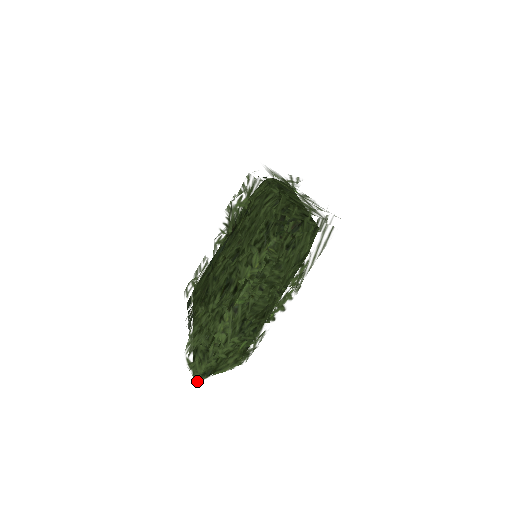
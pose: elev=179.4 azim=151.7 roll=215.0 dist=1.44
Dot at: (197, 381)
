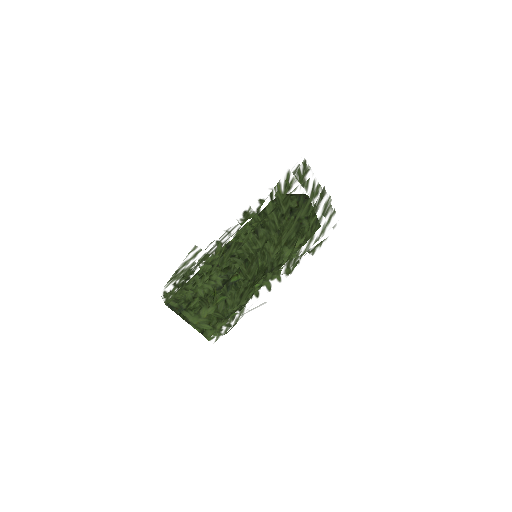
Dot at: (167, 304)
